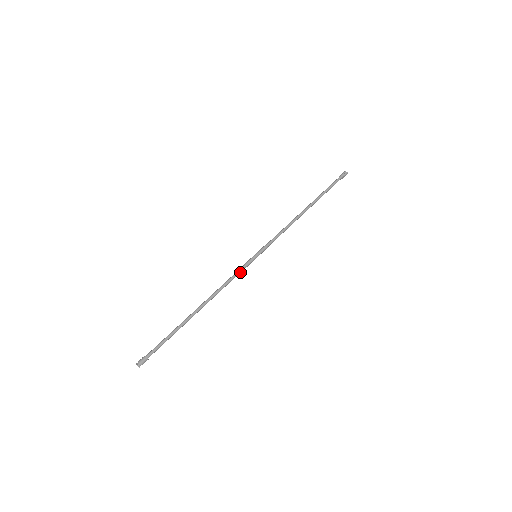
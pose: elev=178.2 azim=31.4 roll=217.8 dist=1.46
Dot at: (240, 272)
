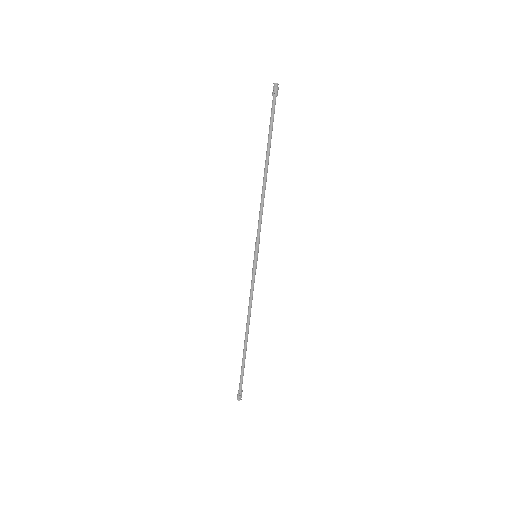
Dot at: (254, 281)
